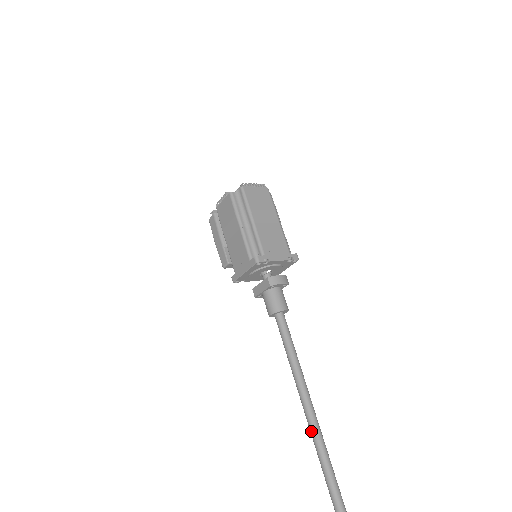
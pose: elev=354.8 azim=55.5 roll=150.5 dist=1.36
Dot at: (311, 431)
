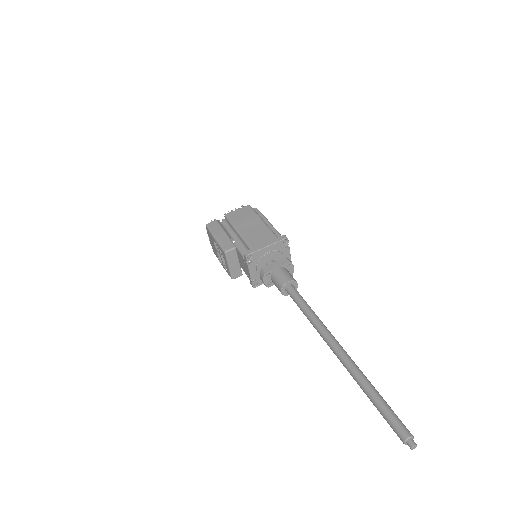
Dot at: (350, 362)
